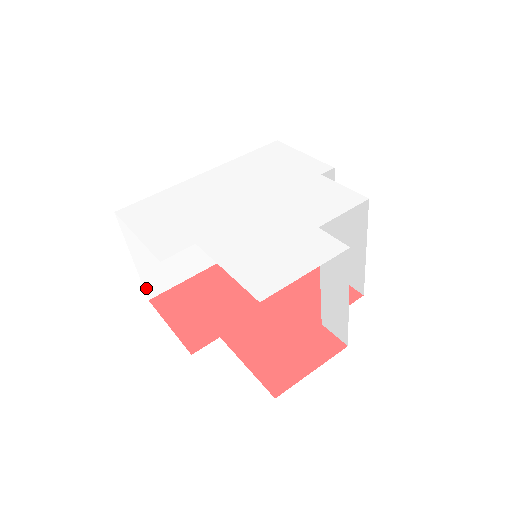
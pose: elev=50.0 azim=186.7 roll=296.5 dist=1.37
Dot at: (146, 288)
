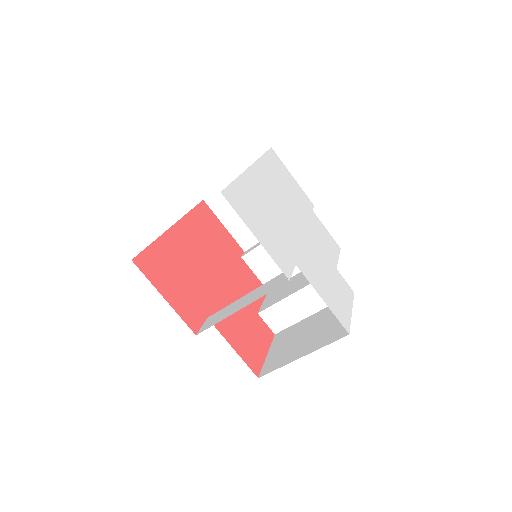
Dot at: occluded
